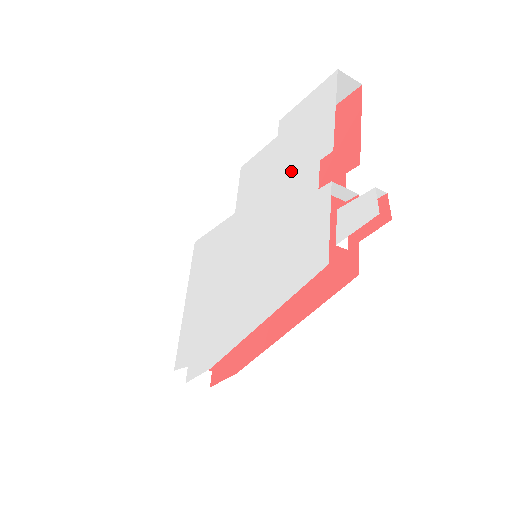
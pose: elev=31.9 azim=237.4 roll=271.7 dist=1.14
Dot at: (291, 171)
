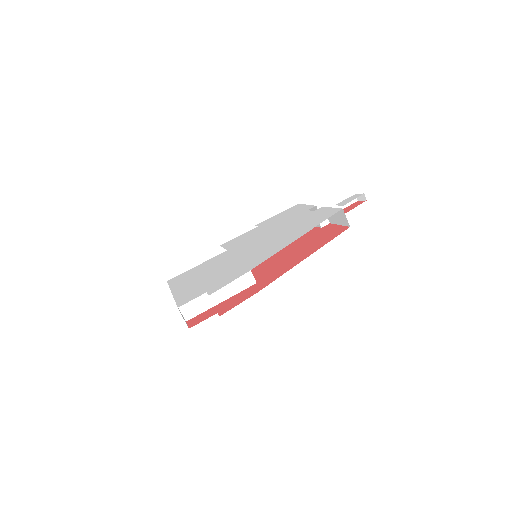
Dot at: (284, 221)
